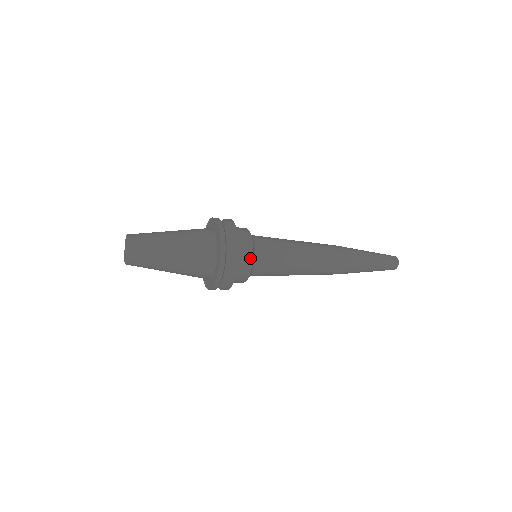
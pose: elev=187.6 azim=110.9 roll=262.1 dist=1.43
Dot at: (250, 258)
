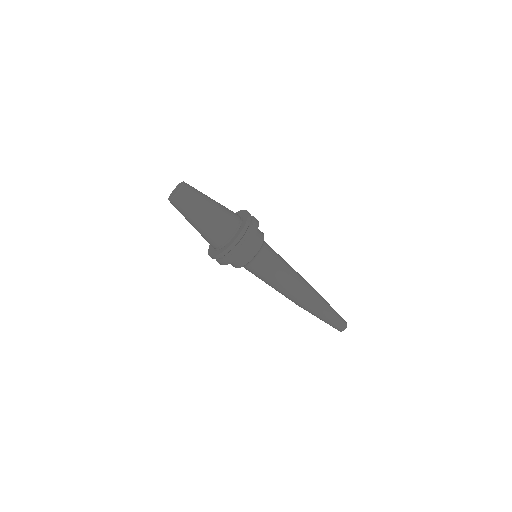
Dot at: (262, 239)
